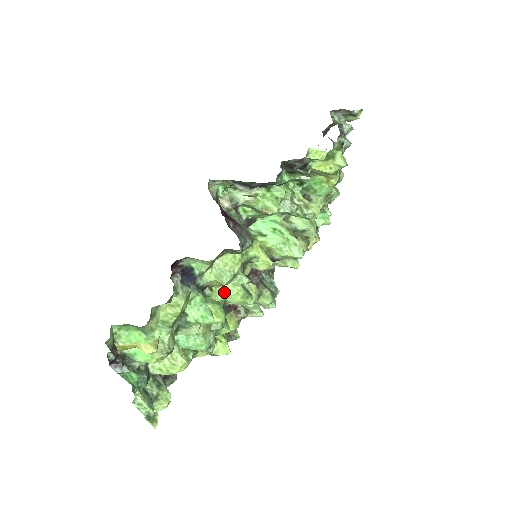
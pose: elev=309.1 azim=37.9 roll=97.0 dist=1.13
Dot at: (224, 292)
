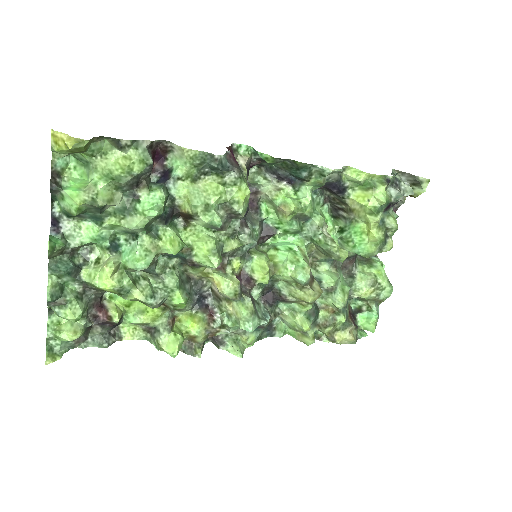
Dot at: (196, 238)
